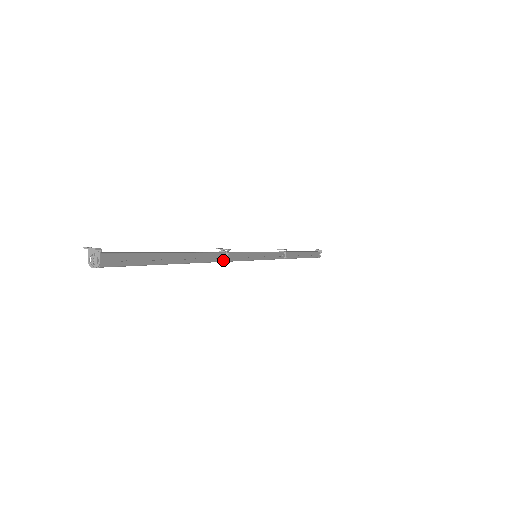
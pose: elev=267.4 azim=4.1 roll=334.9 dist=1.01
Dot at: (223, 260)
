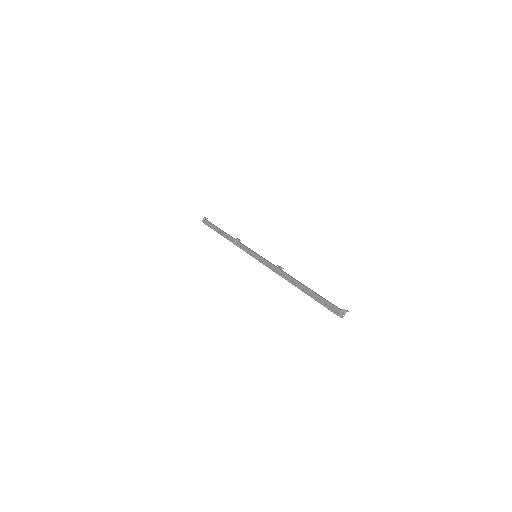
Dot at: occluded
